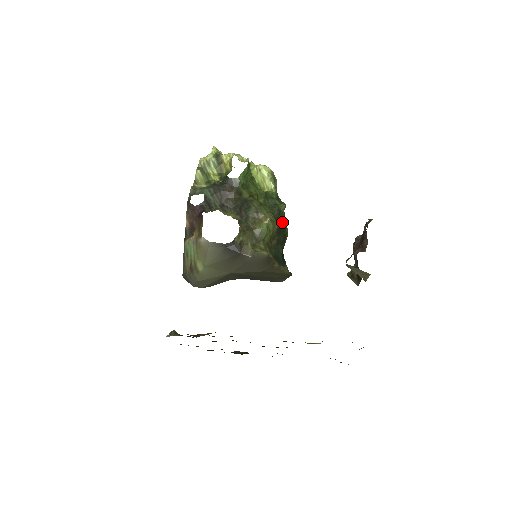
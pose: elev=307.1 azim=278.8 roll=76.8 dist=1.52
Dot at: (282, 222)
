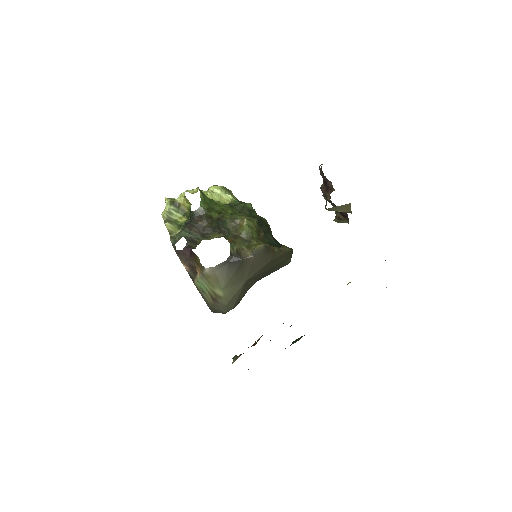
Dot at: (257, 217)
